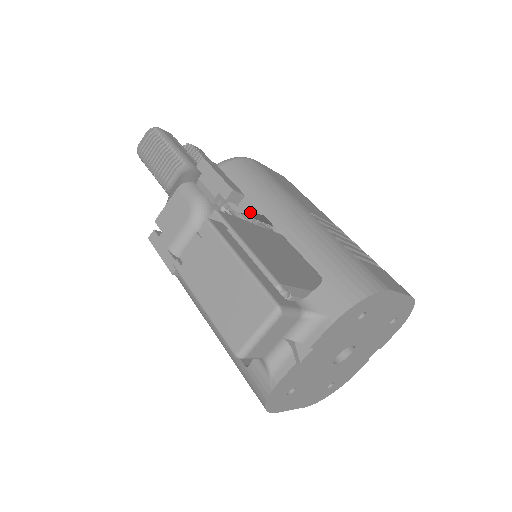
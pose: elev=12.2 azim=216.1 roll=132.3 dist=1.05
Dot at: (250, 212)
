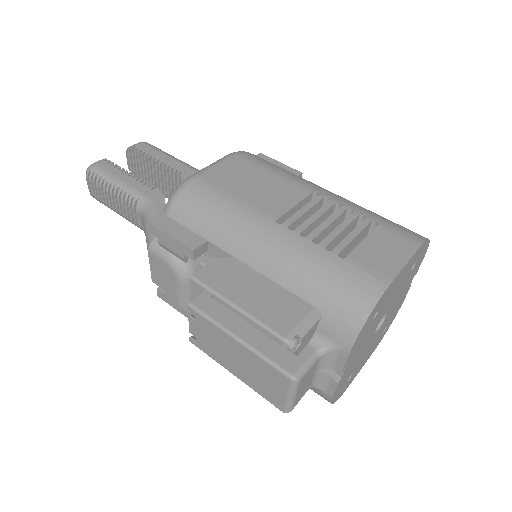
Dot at: (222, 256)
